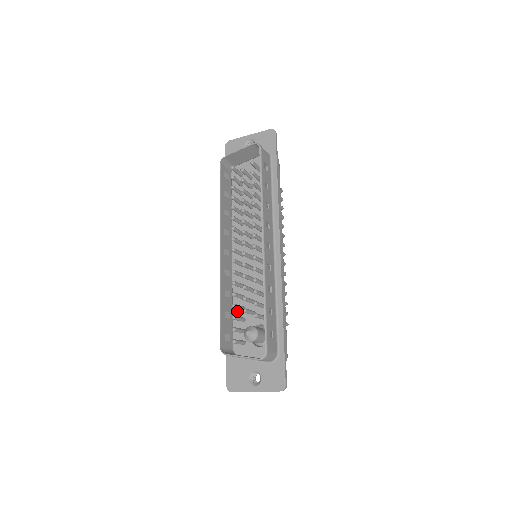
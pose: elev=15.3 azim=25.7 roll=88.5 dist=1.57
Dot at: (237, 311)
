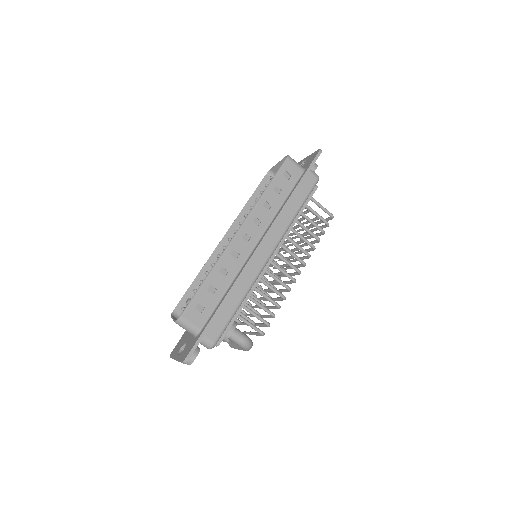
Dot at: occluded
